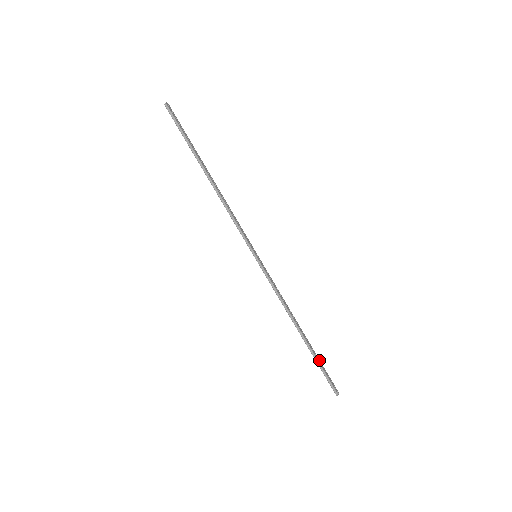
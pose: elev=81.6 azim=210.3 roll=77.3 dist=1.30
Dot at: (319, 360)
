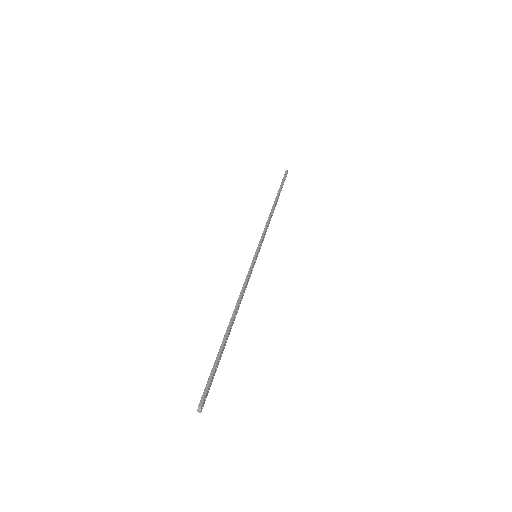
Dot at: occluded
